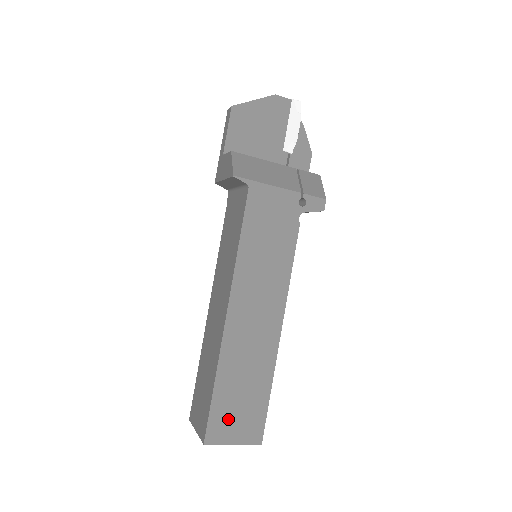
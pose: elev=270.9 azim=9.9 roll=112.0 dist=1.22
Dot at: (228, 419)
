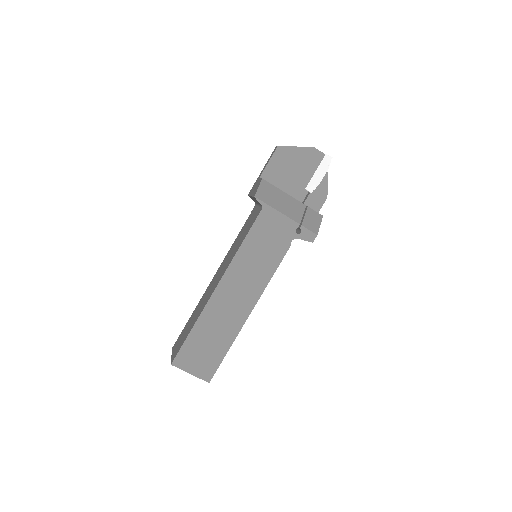
Dot at: (193, 356)
